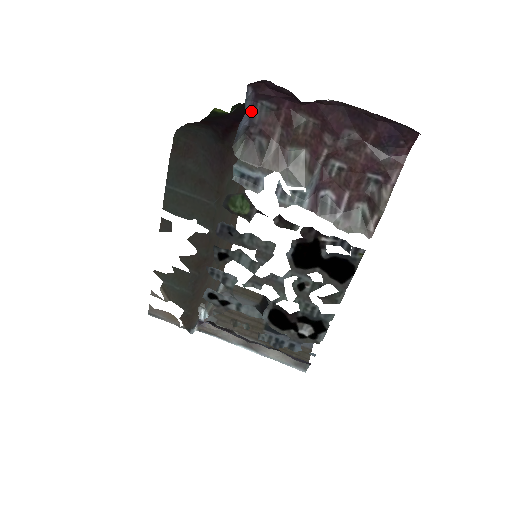
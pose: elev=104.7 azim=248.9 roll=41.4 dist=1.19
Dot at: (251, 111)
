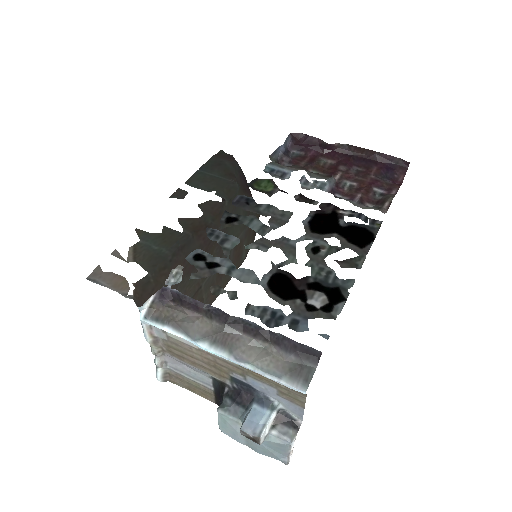
Dot at: (286, 151)
